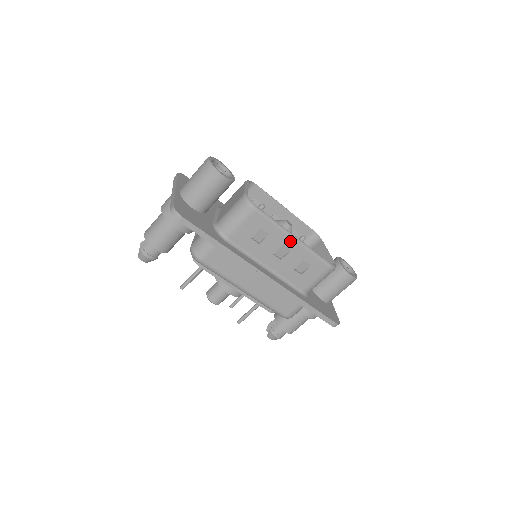
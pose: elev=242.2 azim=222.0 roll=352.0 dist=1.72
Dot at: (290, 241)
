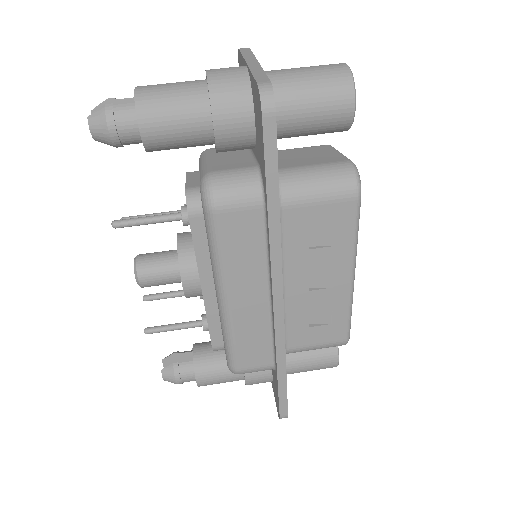
Dot at: (346, 274)
